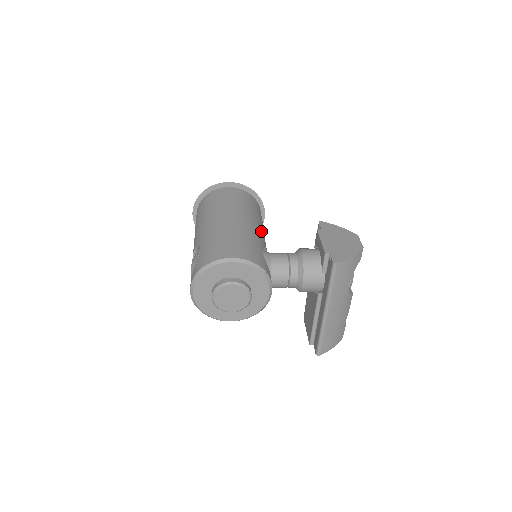
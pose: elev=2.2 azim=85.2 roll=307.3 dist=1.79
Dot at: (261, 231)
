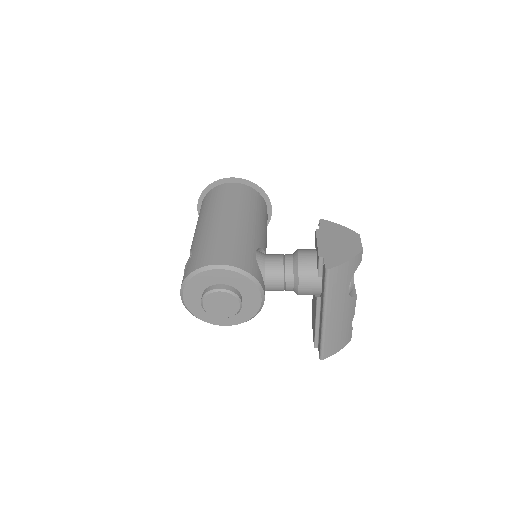
Dot at: (260, 230)
